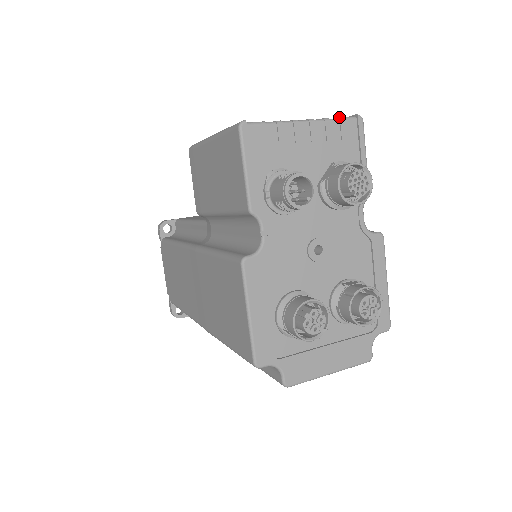
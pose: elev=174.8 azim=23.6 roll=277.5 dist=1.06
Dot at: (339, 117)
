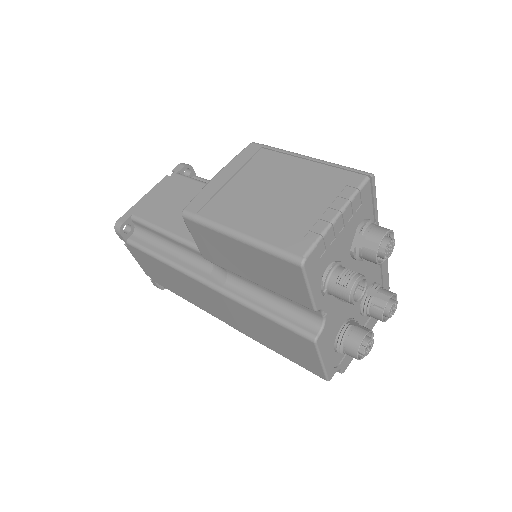
Dot at: (358, 188)
